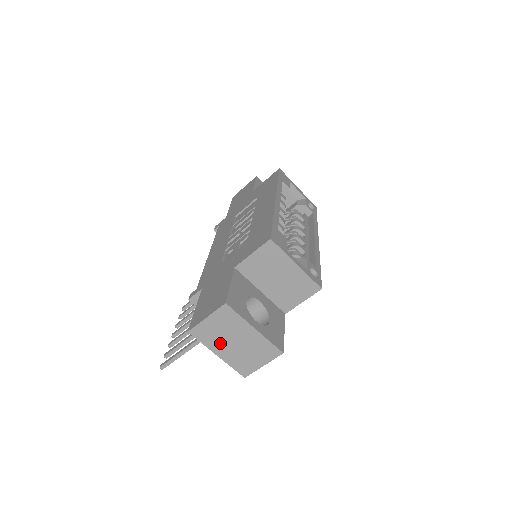
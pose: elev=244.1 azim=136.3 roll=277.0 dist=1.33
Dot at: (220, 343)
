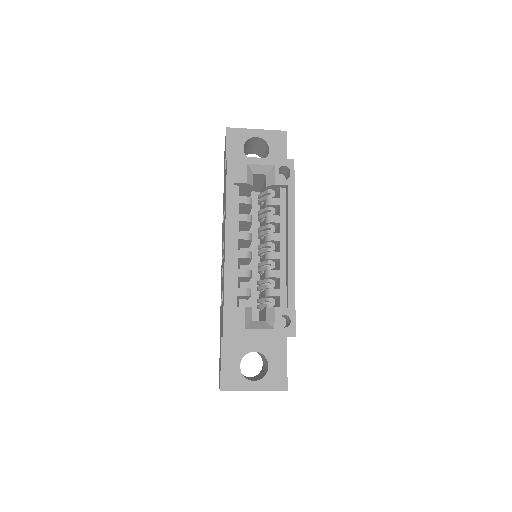
Dot at: occluded
